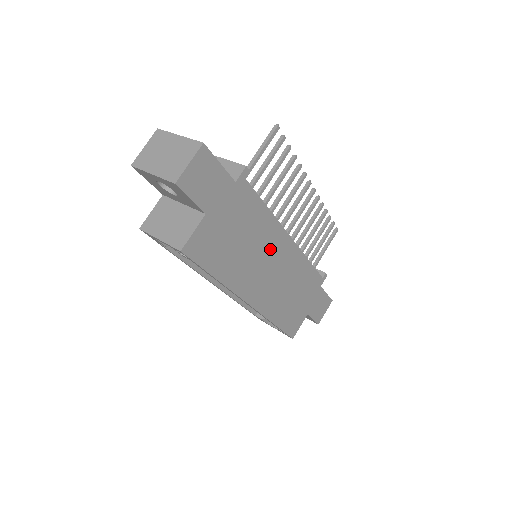
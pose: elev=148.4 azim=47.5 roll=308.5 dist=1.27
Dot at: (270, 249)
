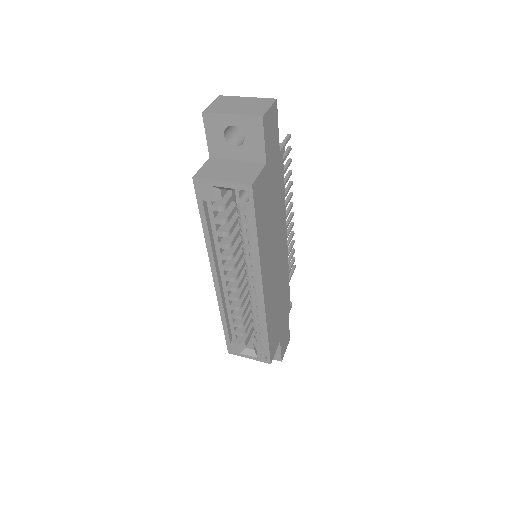
Dot at: (279, 240)
